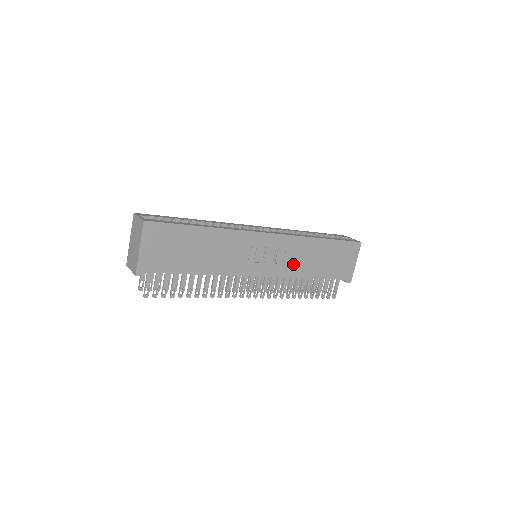
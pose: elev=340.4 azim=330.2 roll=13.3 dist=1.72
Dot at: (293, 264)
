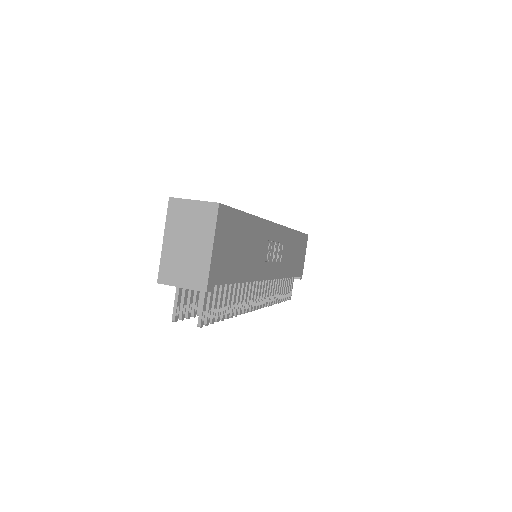
Dot at: (284, 262)
